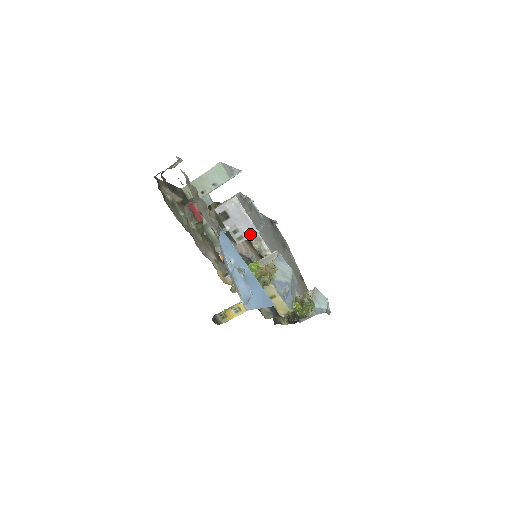
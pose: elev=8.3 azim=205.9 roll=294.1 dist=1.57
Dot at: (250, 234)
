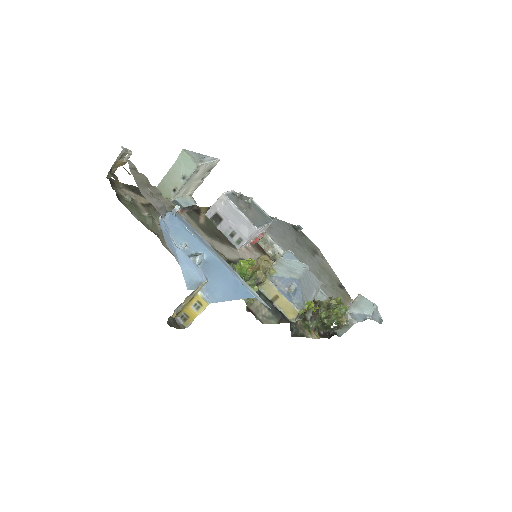
Dot at: (249, 234)
